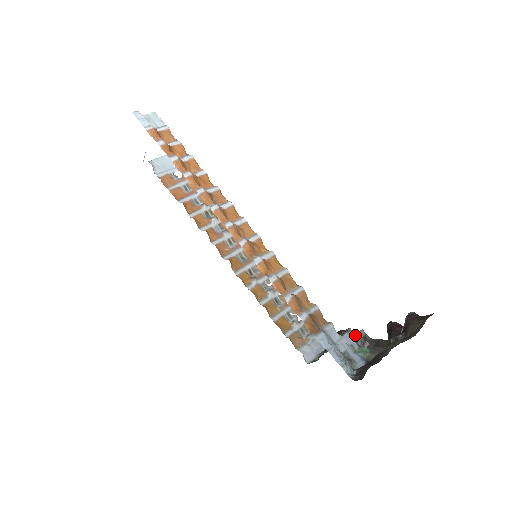
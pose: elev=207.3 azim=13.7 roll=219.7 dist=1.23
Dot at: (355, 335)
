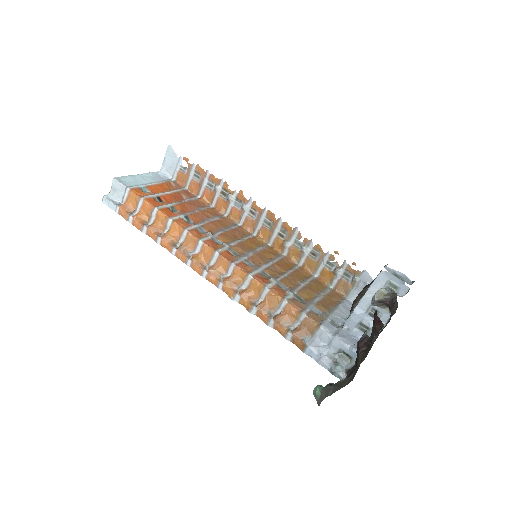
Dot at: (372, 299)
